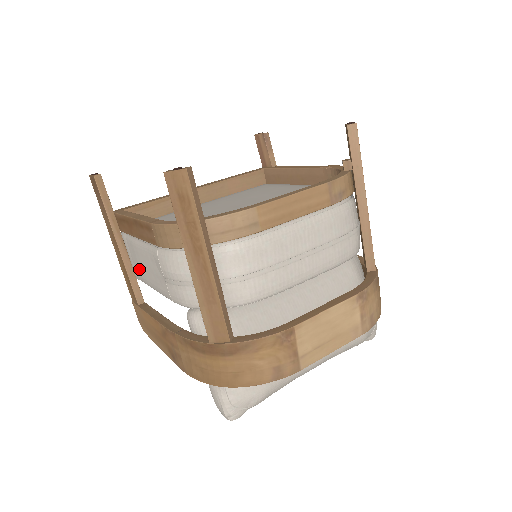
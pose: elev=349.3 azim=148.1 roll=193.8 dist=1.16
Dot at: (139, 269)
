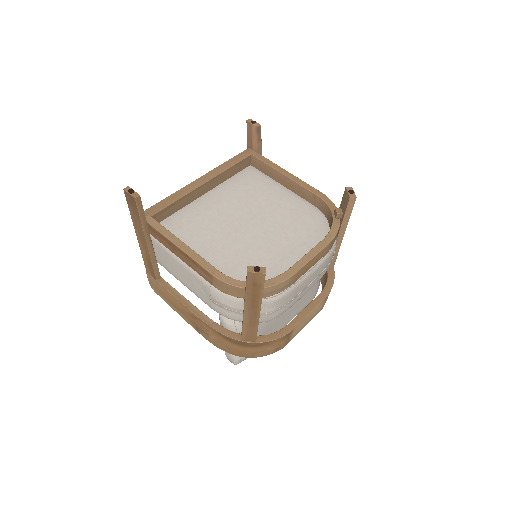
Dot at: (168, 266)
